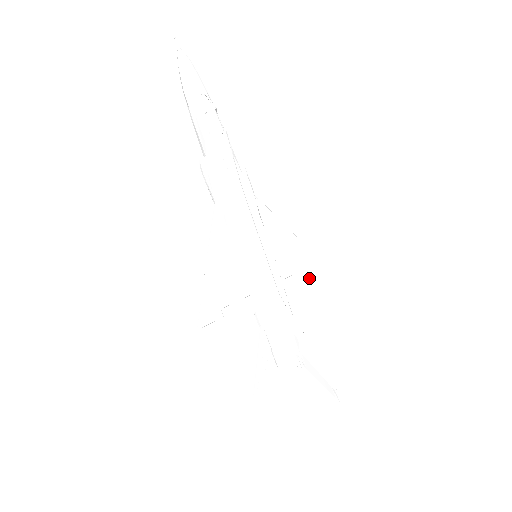
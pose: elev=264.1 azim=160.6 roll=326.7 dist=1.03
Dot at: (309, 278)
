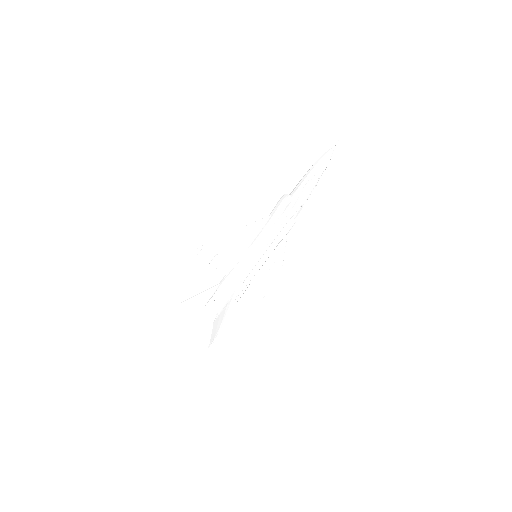
Dot at: (263, 296)
